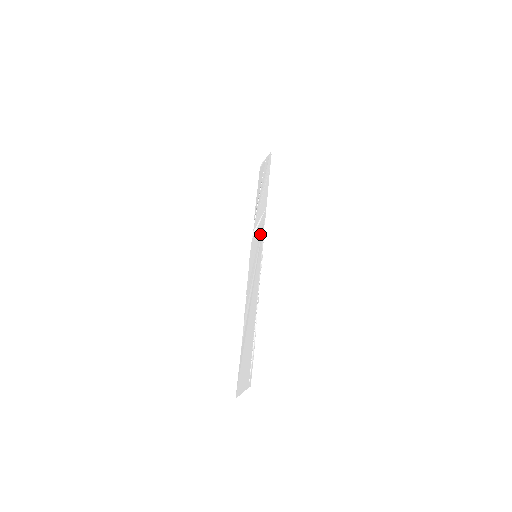
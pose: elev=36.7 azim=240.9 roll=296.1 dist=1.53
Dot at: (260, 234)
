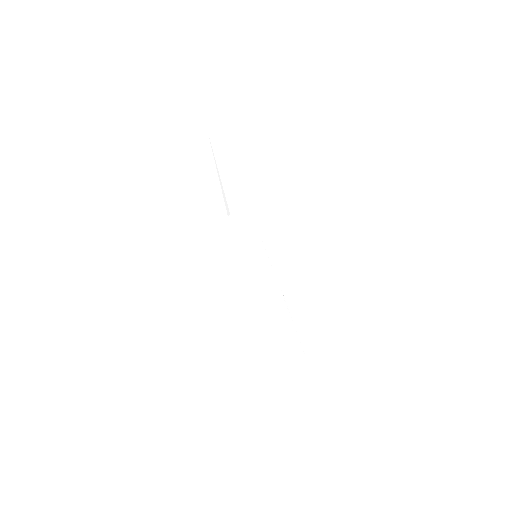
Dot at: (251, 233)
